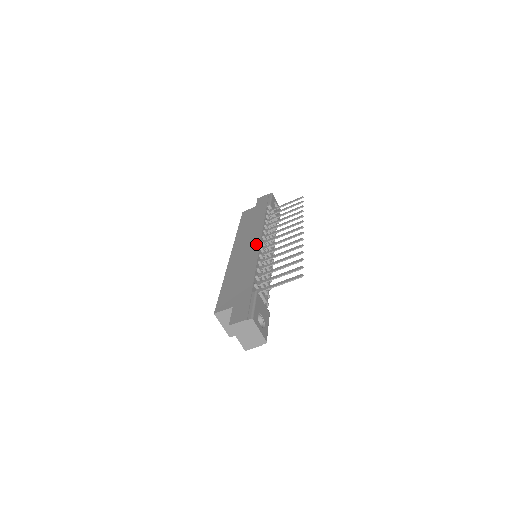
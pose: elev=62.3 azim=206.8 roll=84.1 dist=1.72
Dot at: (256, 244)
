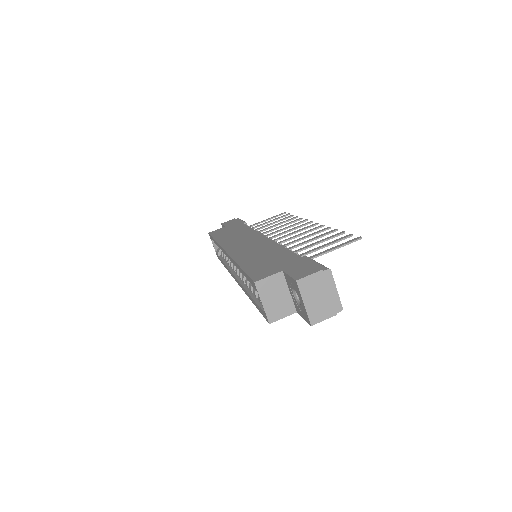
Dot at: (260, 237)
